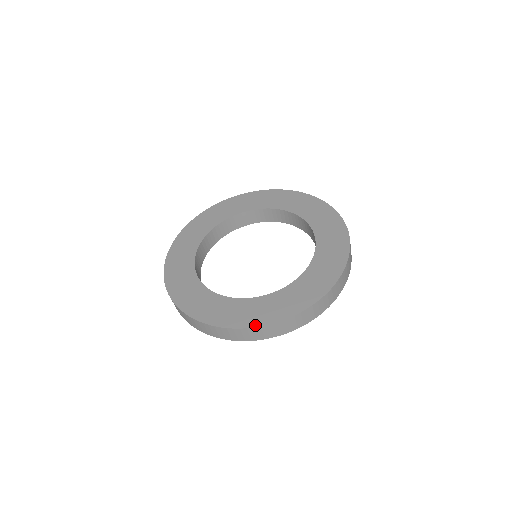
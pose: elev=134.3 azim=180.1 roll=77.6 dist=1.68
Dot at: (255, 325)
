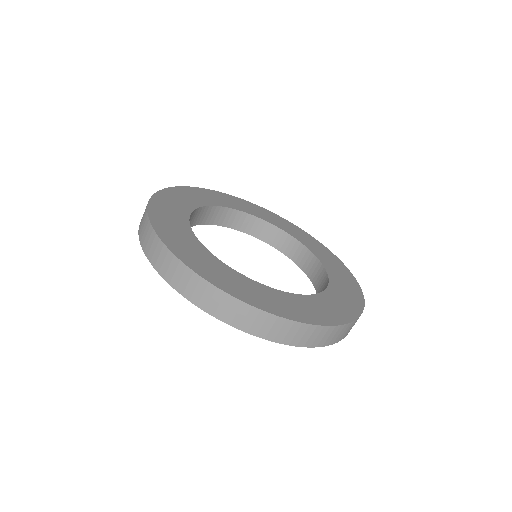
Dot at: (220, 287)
